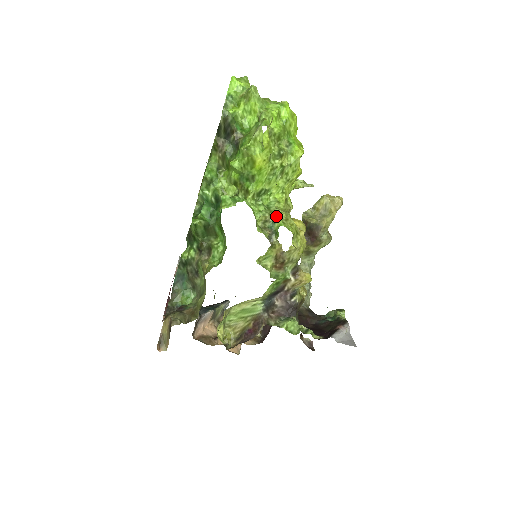
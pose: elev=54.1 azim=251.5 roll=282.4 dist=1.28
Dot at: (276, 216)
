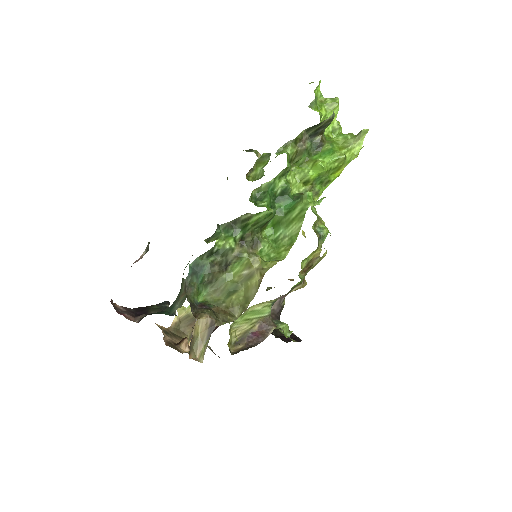
Dot at: (321, 222)
